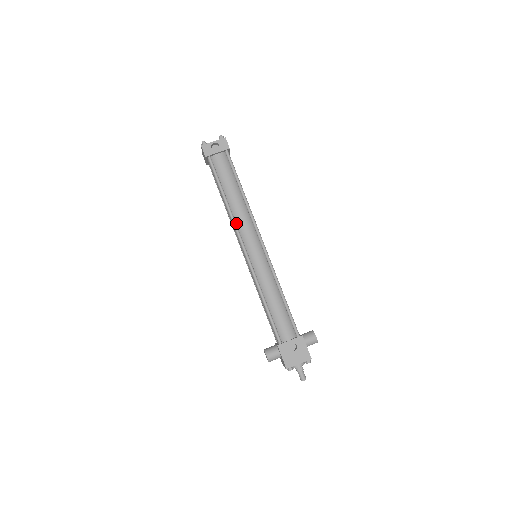
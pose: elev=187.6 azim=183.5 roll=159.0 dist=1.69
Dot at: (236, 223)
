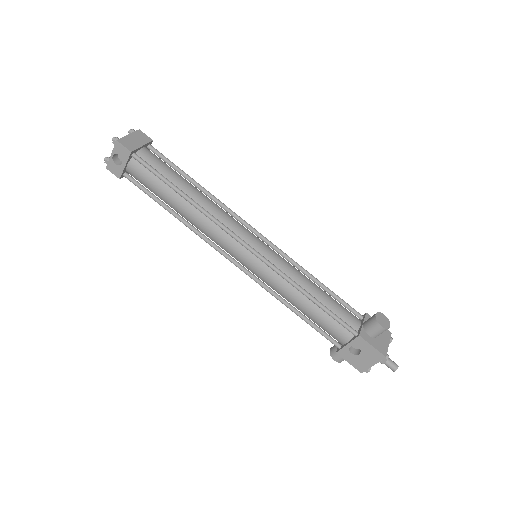
Dot at: occluded
